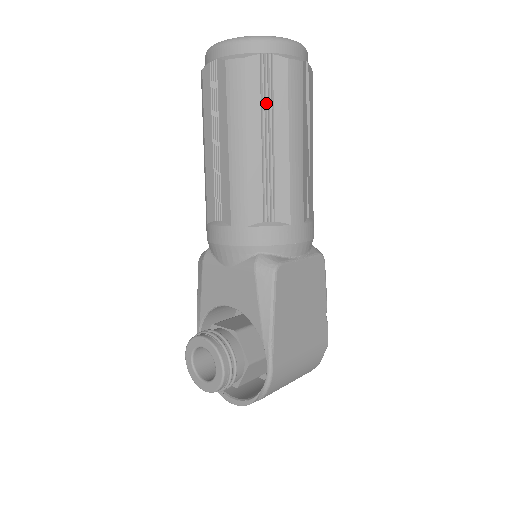
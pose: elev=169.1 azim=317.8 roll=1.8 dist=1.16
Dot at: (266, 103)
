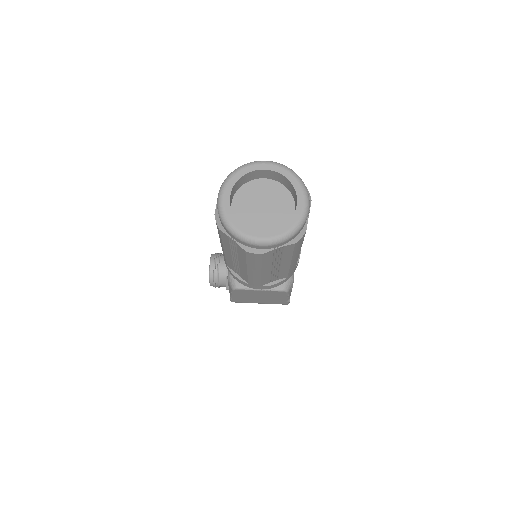
Dot at: (233, 250)
